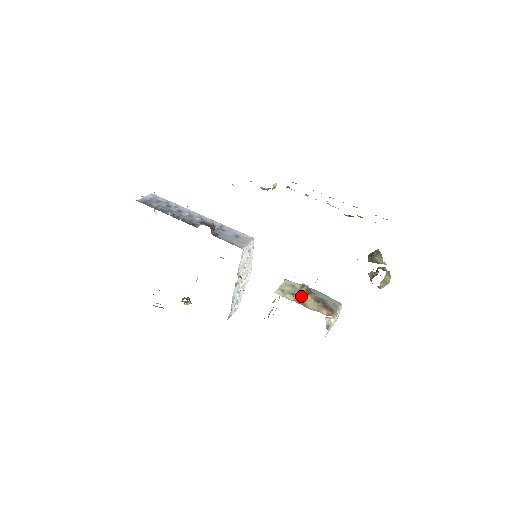
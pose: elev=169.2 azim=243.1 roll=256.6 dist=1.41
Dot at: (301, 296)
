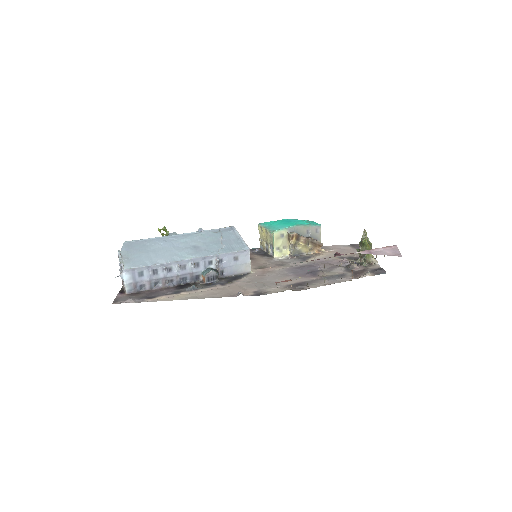
Dot at: (294, 246)
